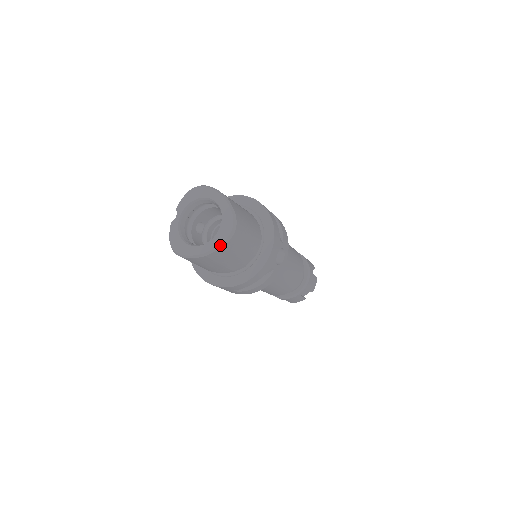
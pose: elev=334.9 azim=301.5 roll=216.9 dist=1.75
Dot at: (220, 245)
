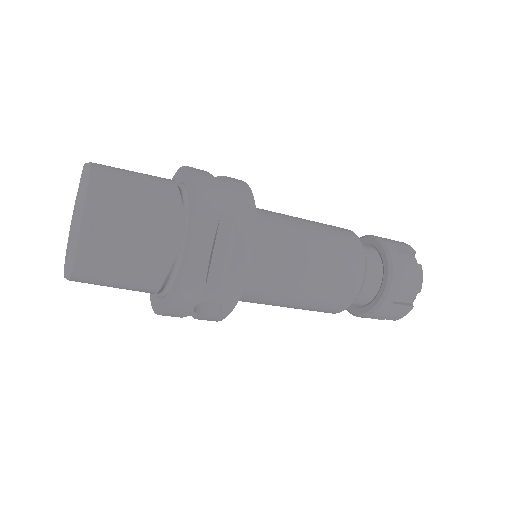
Dot at: occluded
